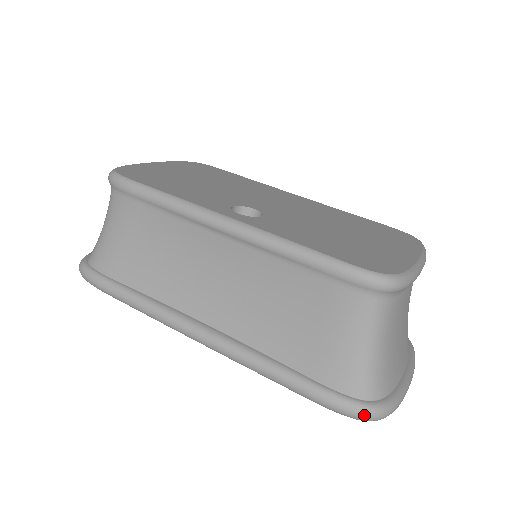
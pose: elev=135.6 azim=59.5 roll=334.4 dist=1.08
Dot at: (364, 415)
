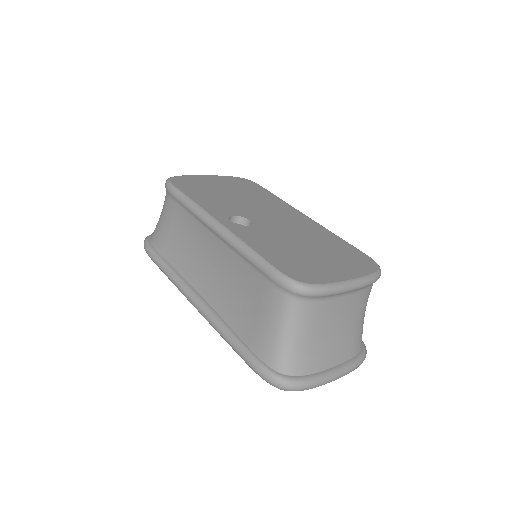
Dot at: (274, 382)
